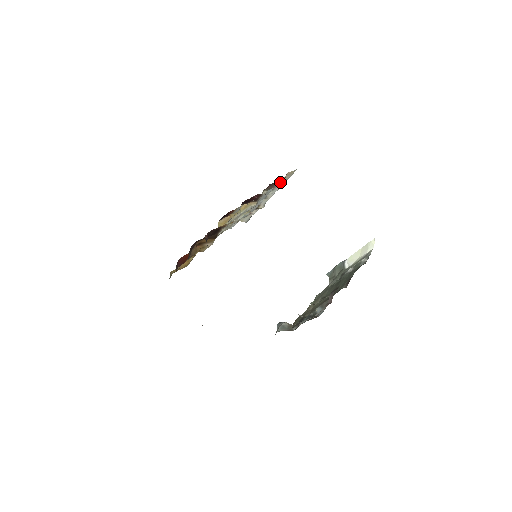
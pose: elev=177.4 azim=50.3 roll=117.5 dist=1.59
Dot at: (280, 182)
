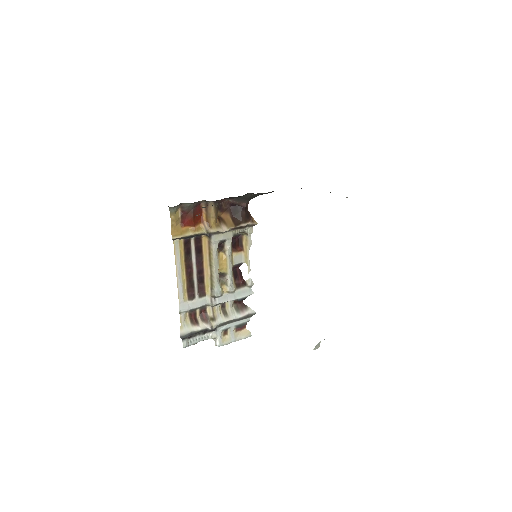
Dot at: (249, 310)
